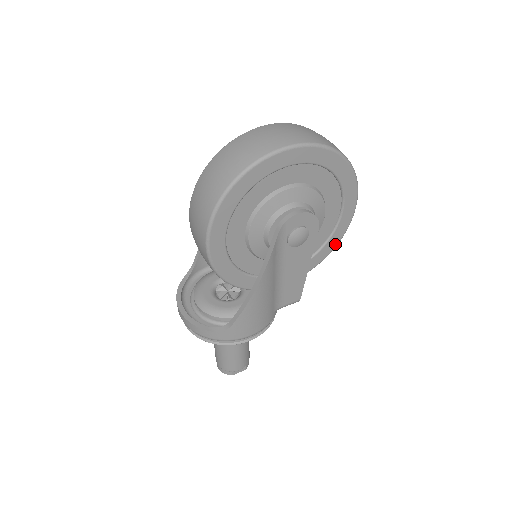
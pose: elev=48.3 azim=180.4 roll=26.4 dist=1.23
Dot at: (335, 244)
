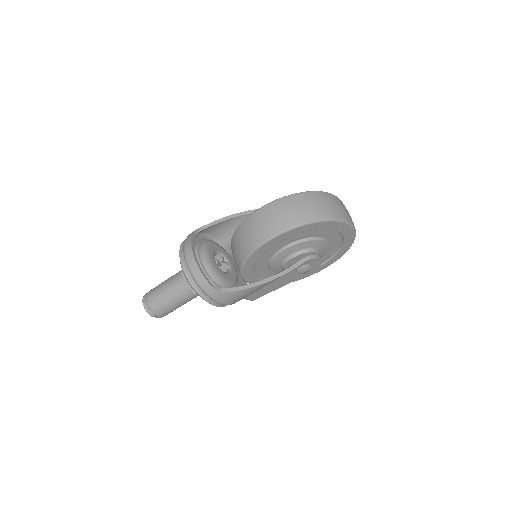
Dot at: occluded
